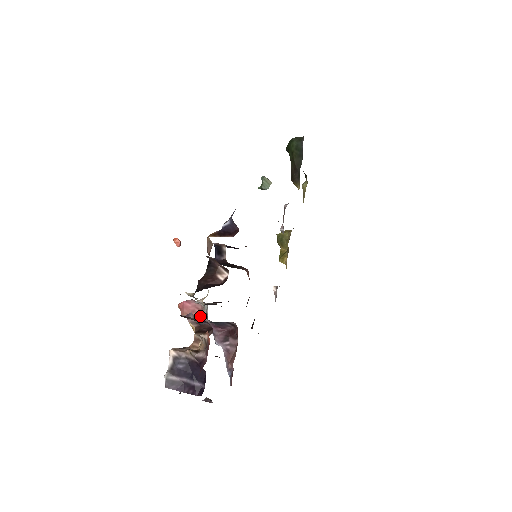
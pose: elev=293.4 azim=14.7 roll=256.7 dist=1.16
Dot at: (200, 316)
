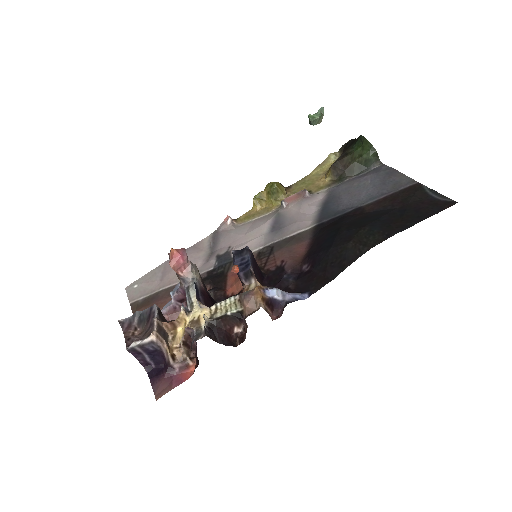
Dot at: (182, 279)
